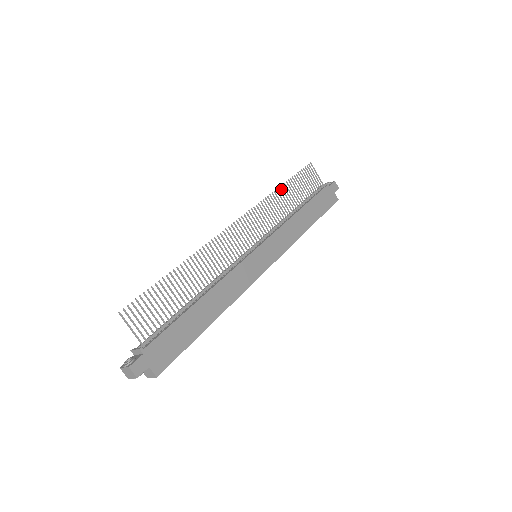
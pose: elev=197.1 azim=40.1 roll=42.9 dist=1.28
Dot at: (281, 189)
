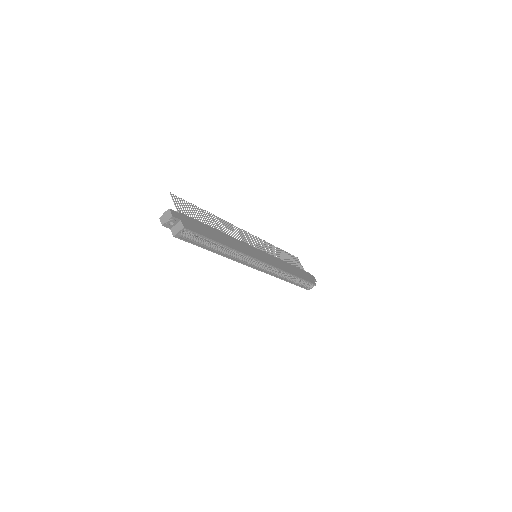
Dot at: (276, 248)
